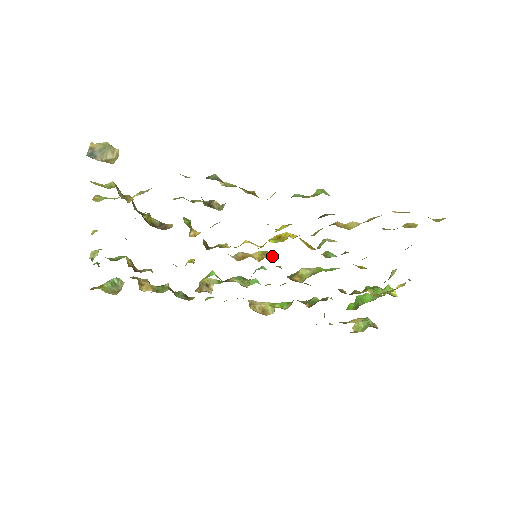
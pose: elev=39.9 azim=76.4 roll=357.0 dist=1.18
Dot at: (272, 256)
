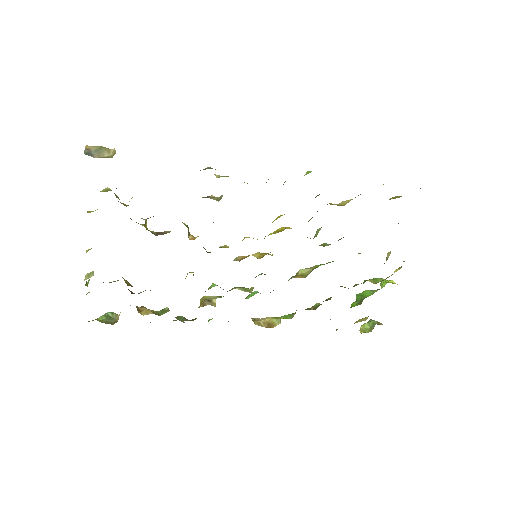
Dot at: (271, 255)
